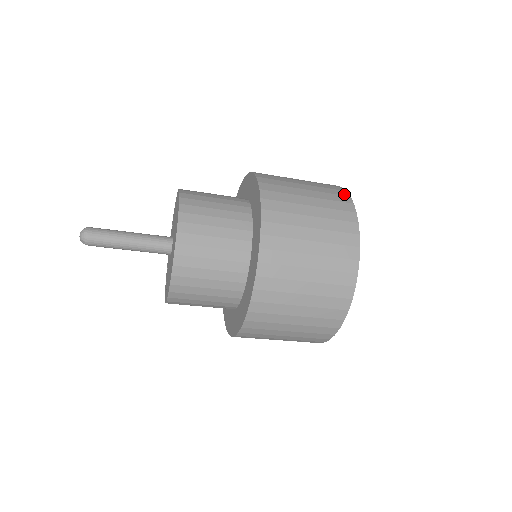
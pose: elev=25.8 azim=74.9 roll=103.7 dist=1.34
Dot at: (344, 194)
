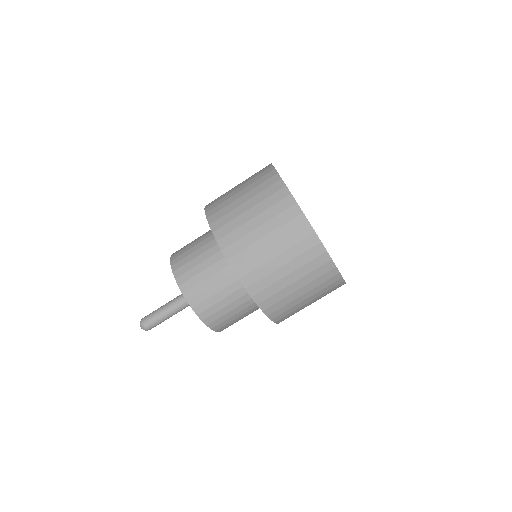
Dot at: occluded
